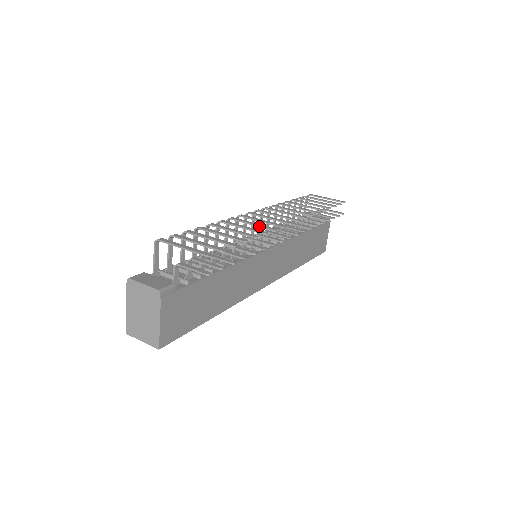
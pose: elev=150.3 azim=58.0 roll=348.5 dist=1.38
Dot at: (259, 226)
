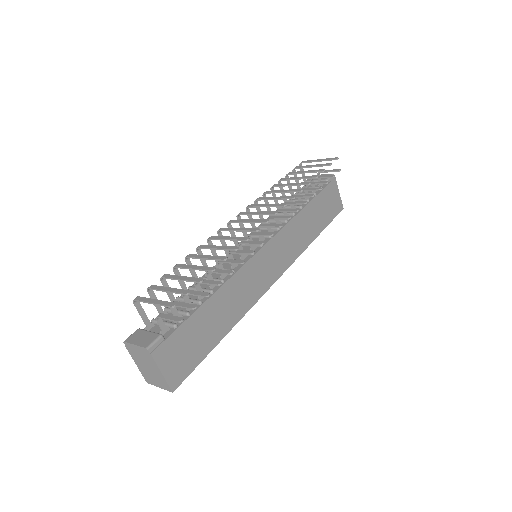
Dot at: (233, 240)
